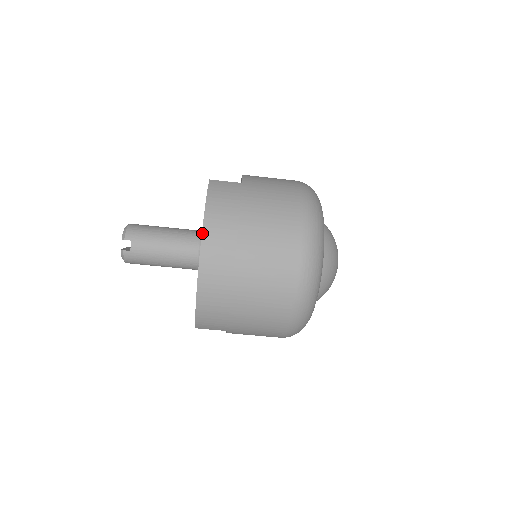
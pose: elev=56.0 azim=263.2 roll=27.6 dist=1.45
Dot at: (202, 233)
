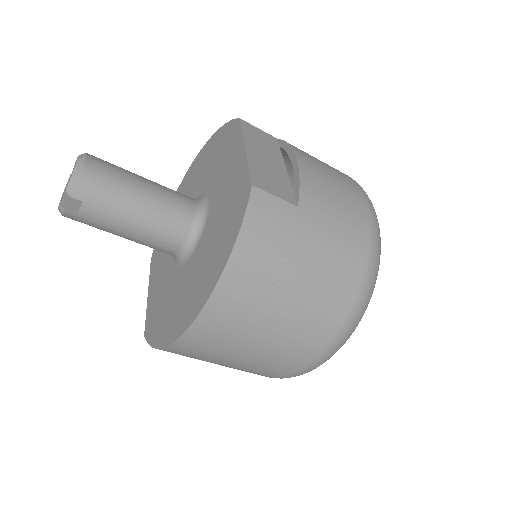
Dot at: (212, 294)
